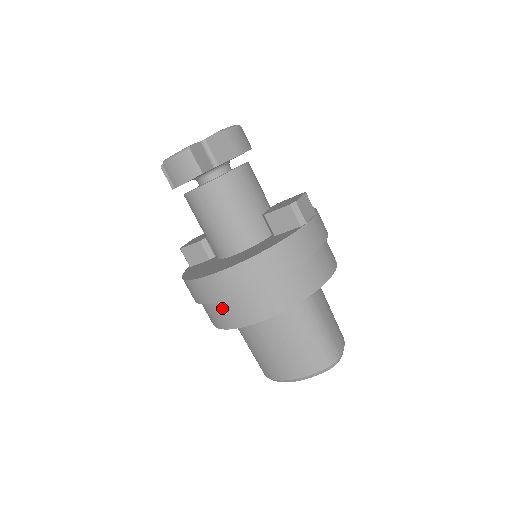
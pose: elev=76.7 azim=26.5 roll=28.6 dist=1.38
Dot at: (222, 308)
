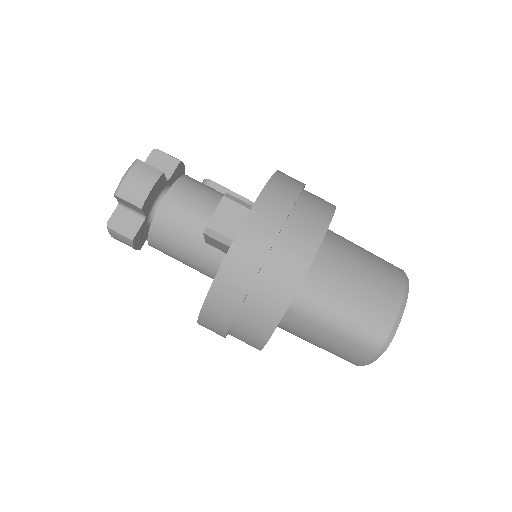
Dot at: occluded
